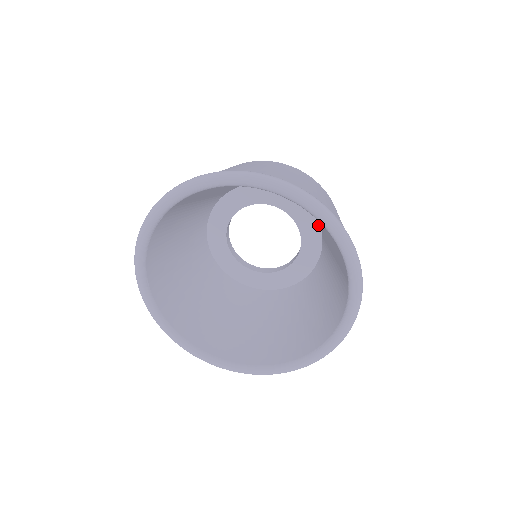
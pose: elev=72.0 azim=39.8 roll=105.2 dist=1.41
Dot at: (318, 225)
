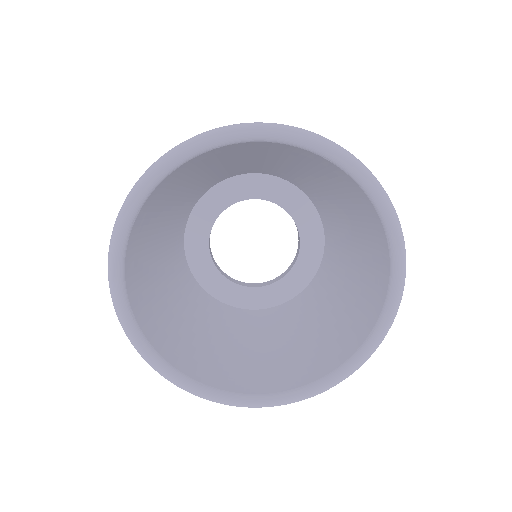
Dot at: (270, 177)
